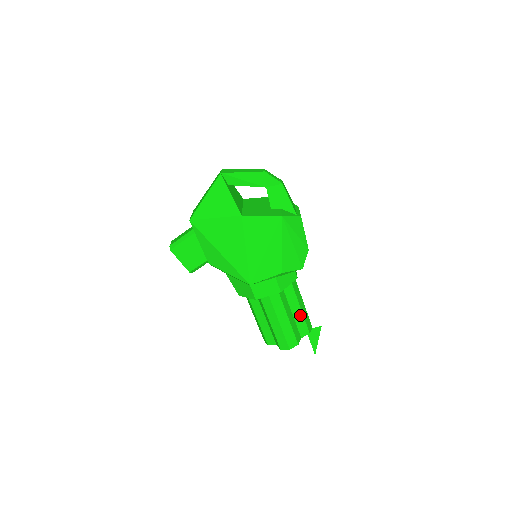
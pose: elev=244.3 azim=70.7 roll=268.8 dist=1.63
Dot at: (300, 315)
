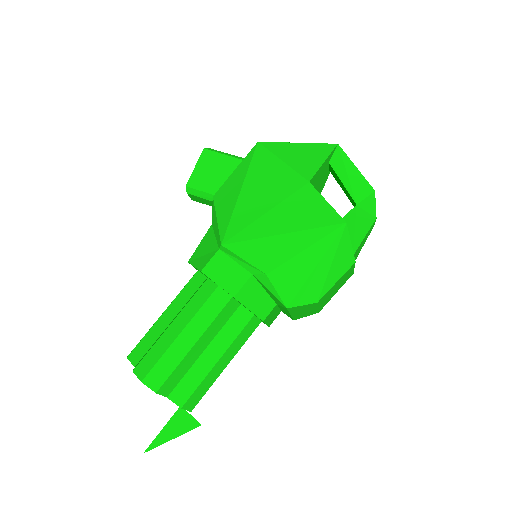
Dot at: (205, 369)
